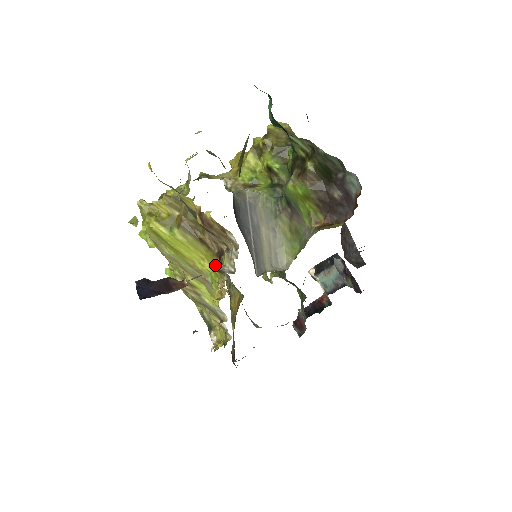
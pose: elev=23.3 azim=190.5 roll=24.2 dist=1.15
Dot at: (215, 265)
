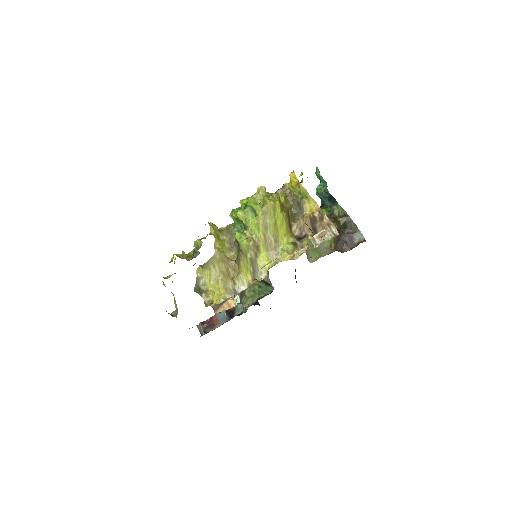
Dot at: (291, 242)
